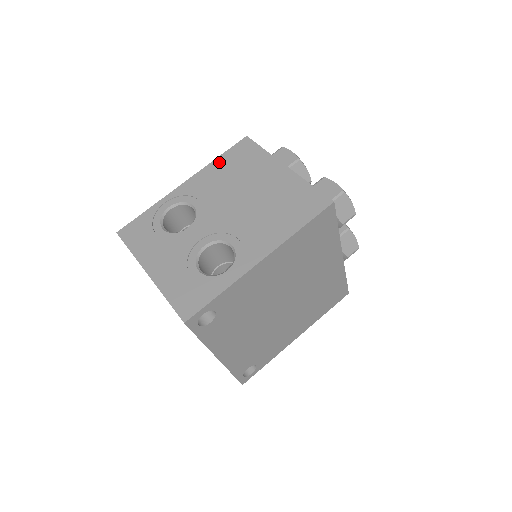
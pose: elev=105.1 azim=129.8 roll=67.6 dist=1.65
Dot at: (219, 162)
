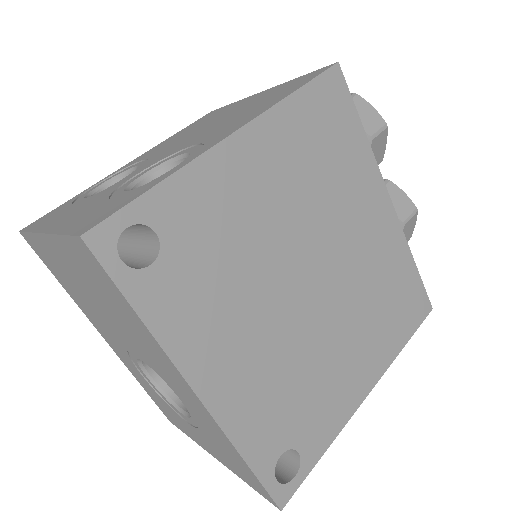
Dot at: (176, 134)
